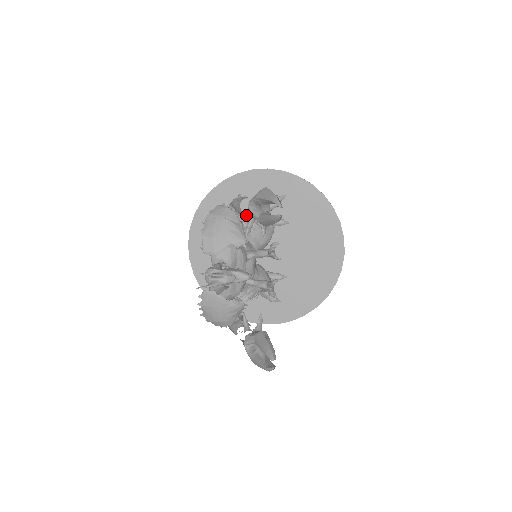
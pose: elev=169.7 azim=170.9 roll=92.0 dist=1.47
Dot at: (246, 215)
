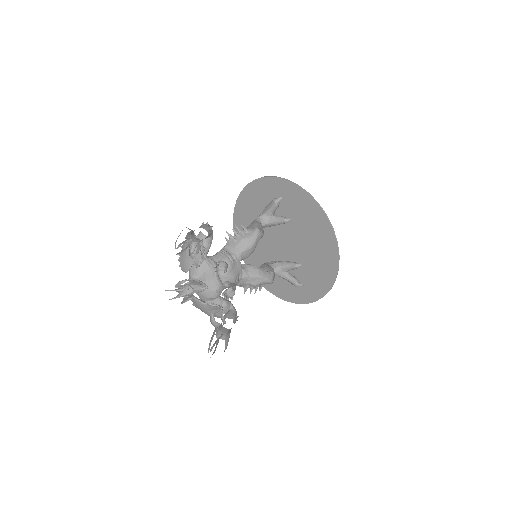
Dot at: occluded
